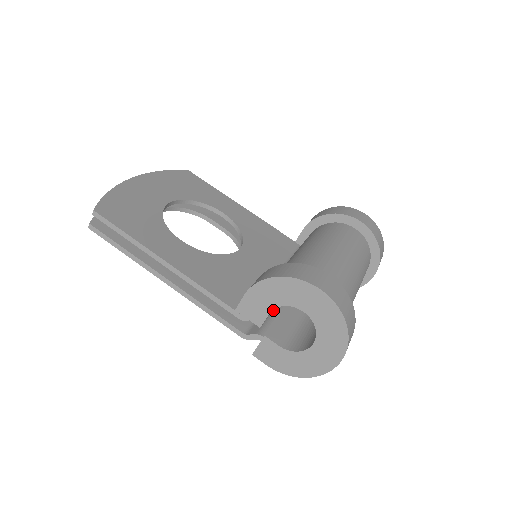
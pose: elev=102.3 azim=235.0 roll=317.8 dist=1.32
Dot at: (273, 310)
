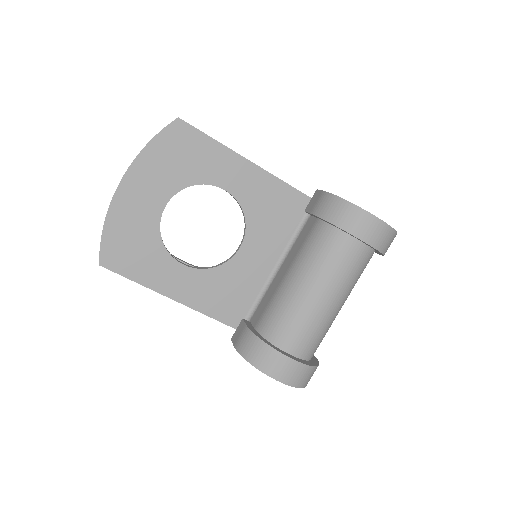
Dot at: occluded
